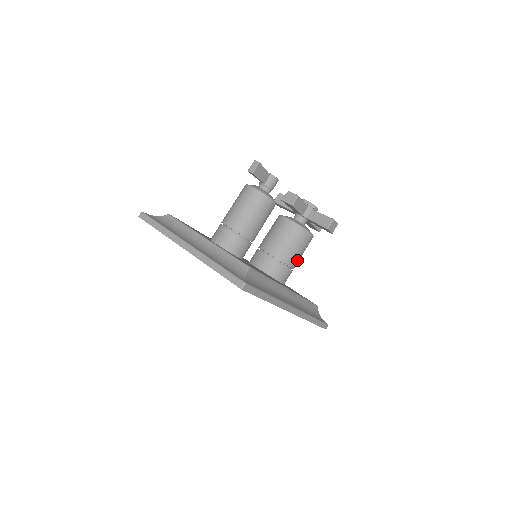
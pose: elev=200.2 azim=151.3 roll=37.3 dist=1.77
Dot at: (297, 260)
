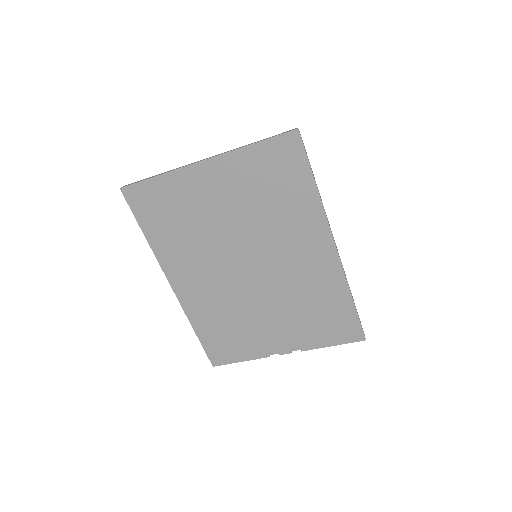
Dot at: occluded
